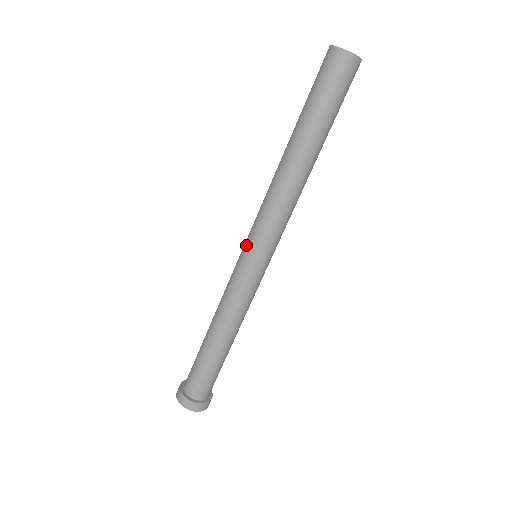
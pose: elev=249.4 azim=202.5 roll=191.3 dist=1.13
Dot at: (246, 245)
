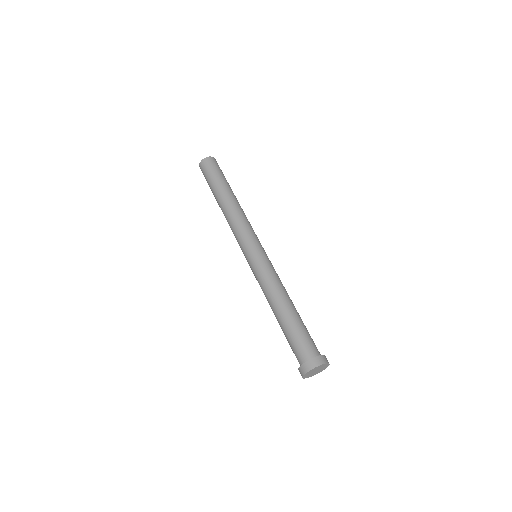
Dot at: (244, 254)
